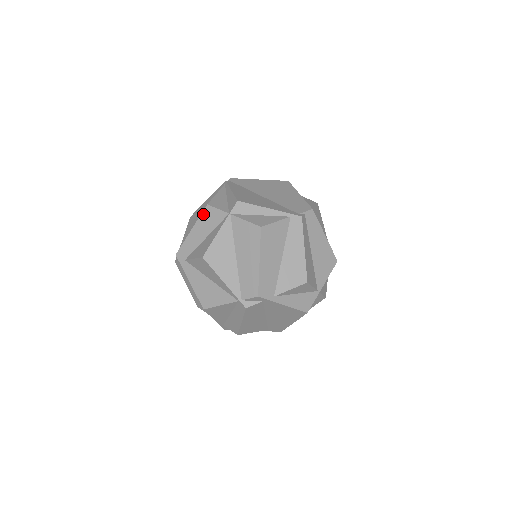
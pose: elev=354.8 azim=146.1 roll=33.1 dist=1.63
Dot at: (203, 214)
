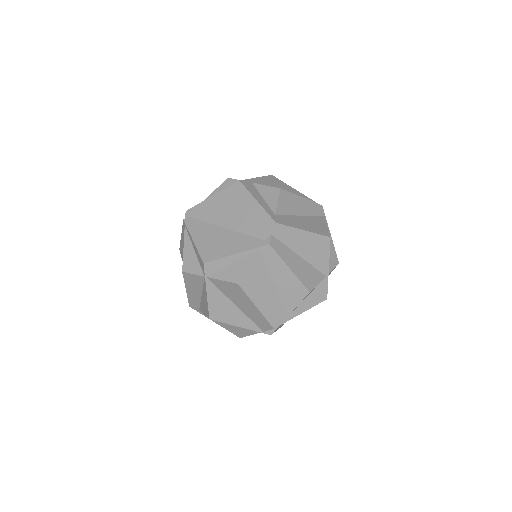
Dot at: (185, 279)
